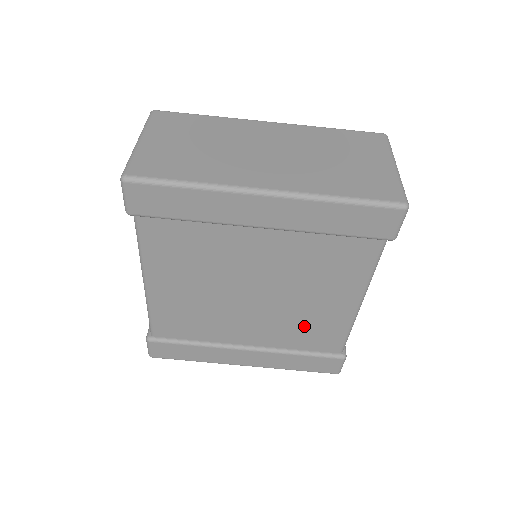
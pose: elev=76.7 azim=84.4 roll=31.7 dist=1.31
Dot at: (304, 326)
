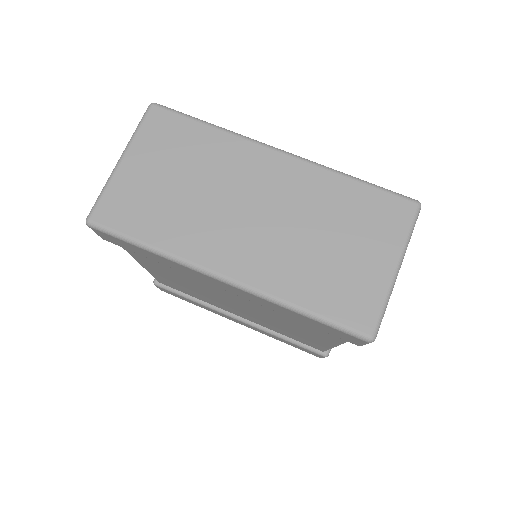
Dot at: (286, 331)
